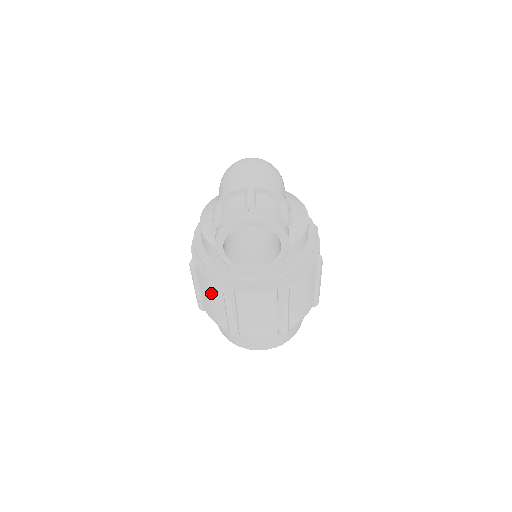
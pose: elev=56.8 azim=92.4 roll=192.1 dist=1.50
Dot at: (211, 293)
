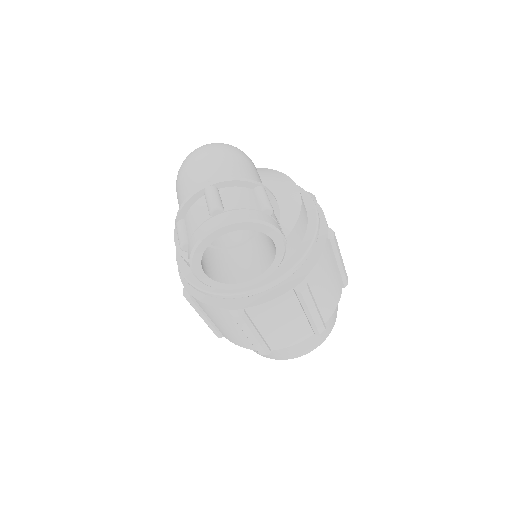
Dot at: (220, 319)
